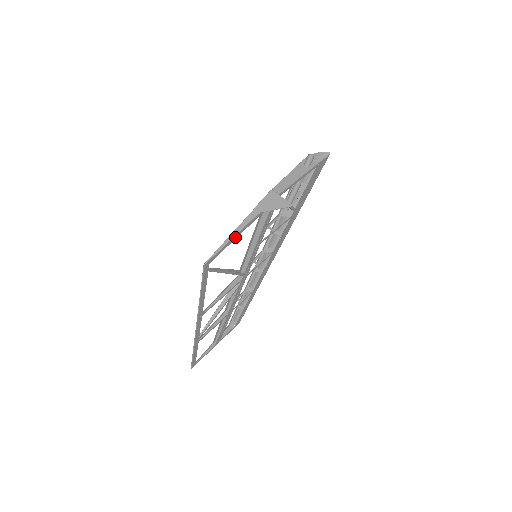
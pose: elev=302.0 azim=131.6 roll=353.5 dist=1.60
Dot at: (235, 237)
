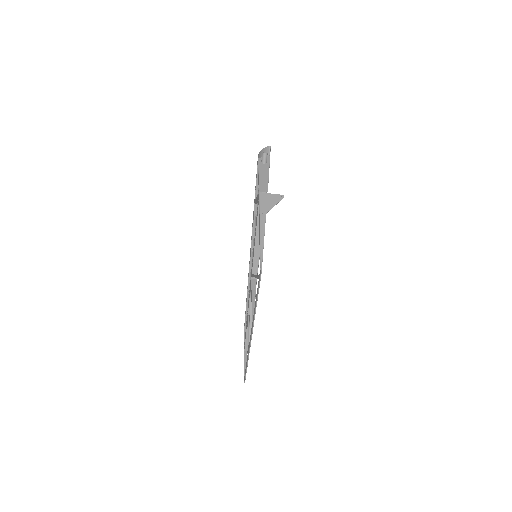
Dot at: (263, 241)
